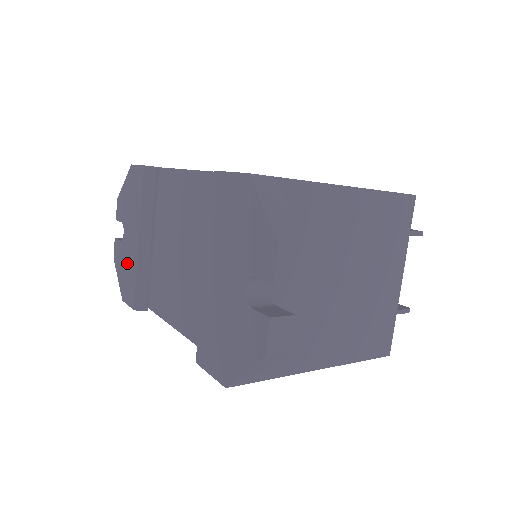
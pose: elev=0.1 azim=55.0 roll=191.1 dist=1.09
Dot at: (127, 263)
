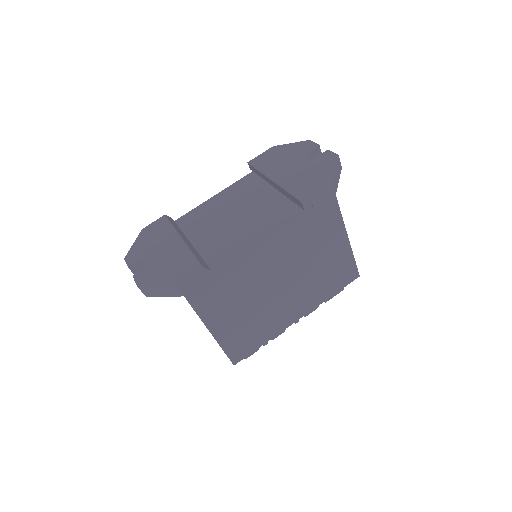
Dot at: (170, 262)
